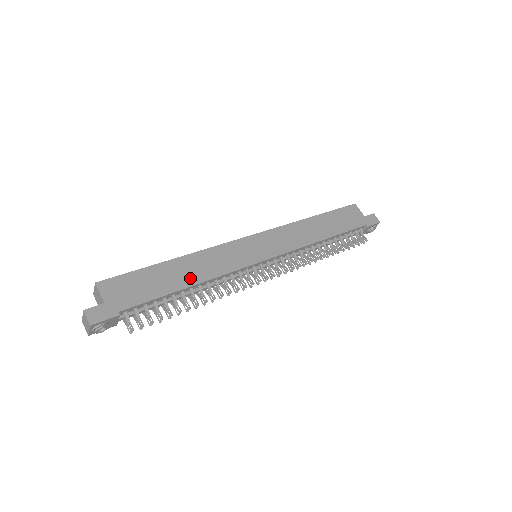
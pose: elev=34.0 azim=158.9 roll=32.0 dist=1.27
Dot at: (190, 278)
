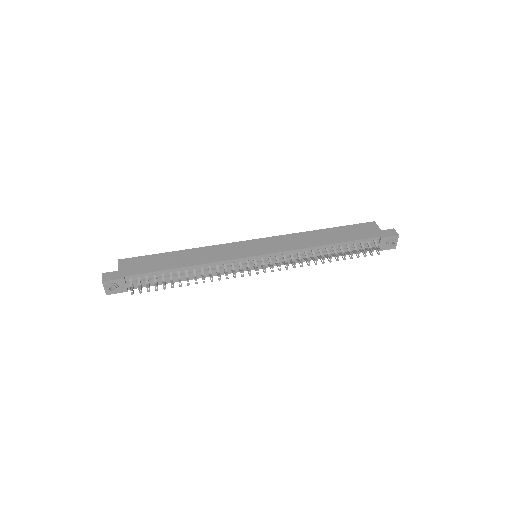
Dot at: (187, 262)
